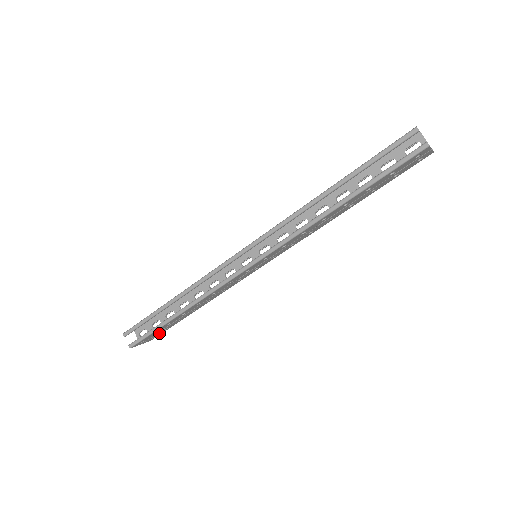
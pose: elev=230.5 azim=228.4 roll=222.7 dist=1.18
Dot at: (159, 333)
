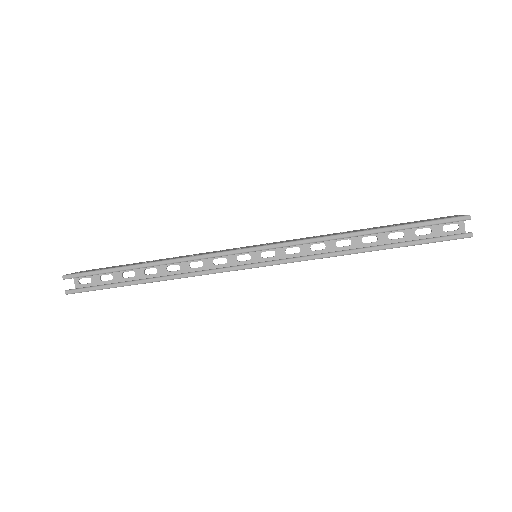
Dot at: occluded
